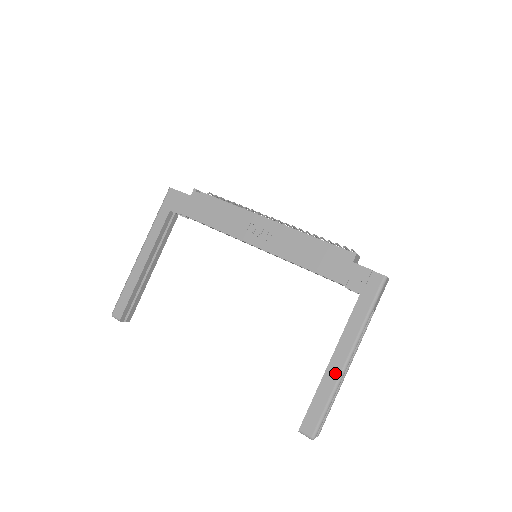
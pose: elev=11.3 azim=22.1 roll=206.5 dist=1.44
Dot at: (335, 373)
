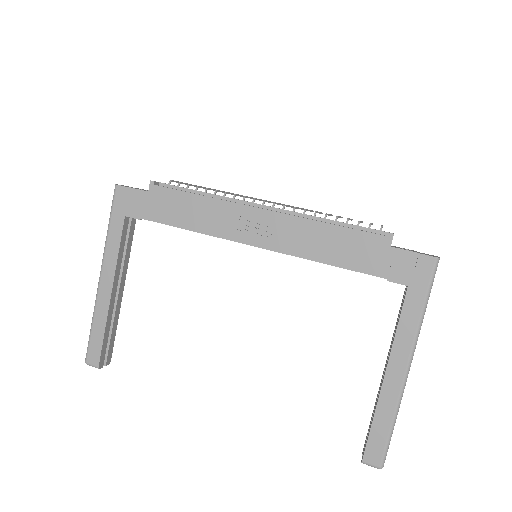
Dot at: (394, 389)
